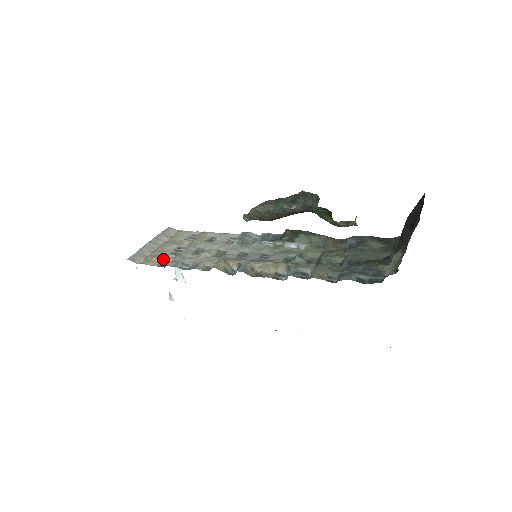
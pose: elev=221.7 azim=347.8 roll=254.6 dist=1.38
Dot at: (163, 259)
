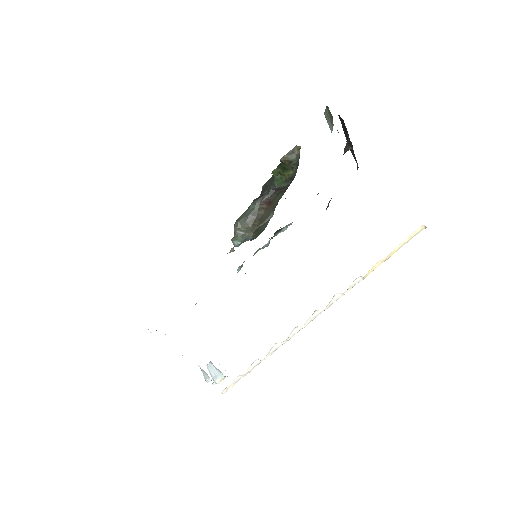
Dot at: occluded
